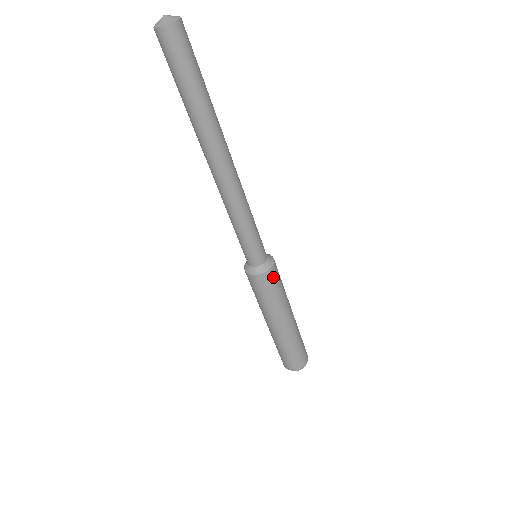
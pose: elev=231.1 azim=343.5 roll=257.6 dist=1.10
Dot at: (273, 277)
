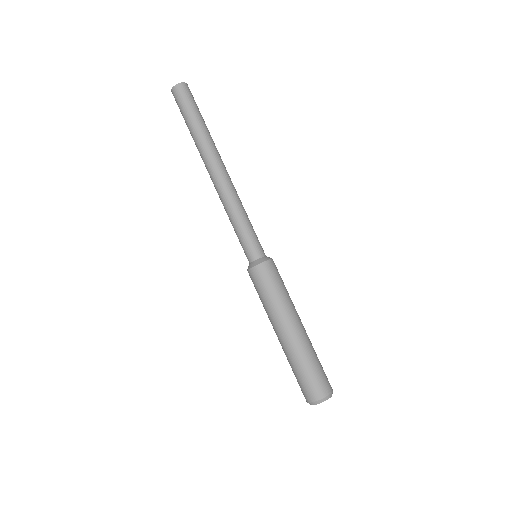
Dot at: (267, 272)
